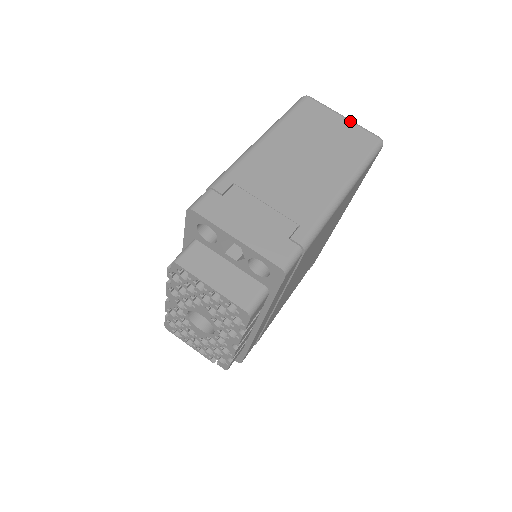
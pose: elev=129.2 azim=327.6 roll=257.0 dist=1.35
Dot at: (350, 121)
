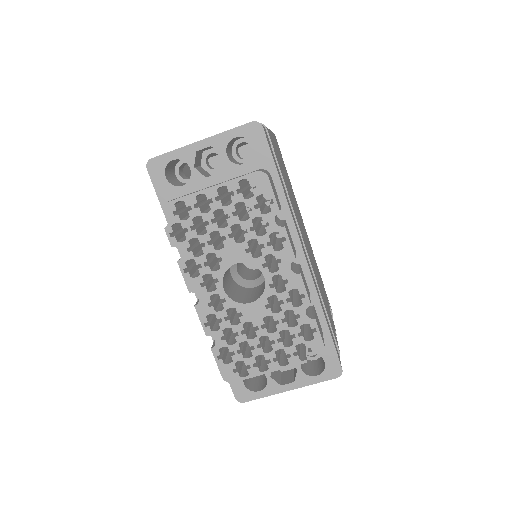
Dot at: occluded
